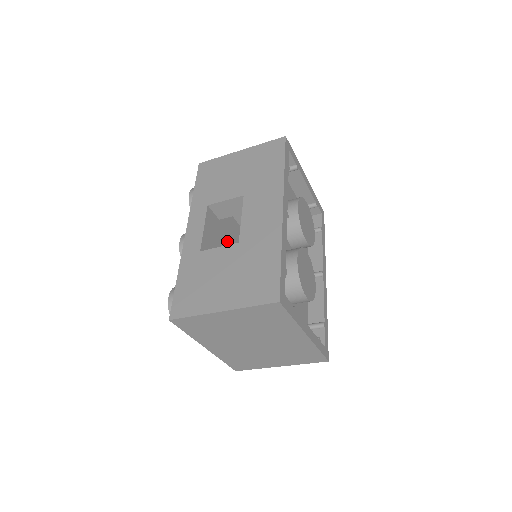
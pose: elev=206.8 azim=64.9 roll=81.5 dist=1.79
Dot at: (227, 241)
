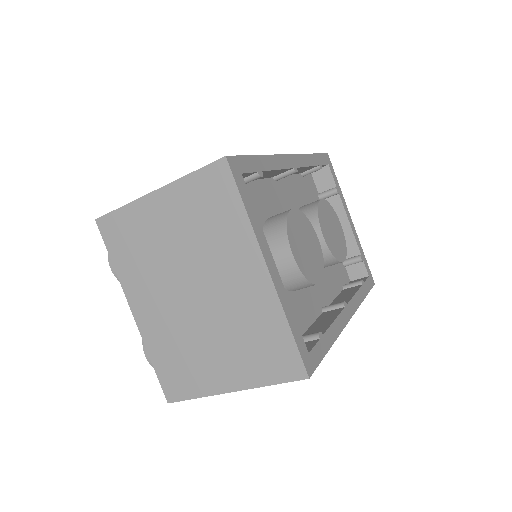
Dot at: occluded
